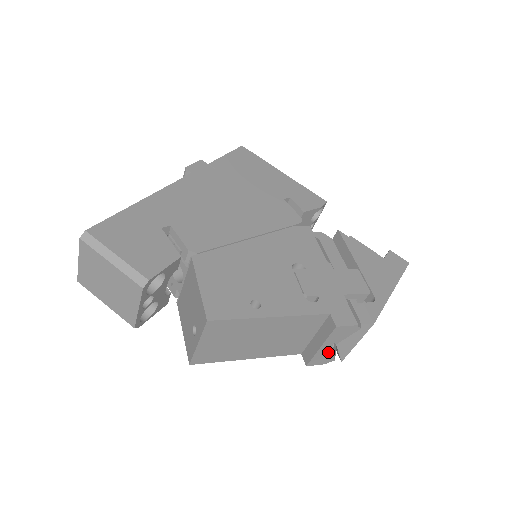
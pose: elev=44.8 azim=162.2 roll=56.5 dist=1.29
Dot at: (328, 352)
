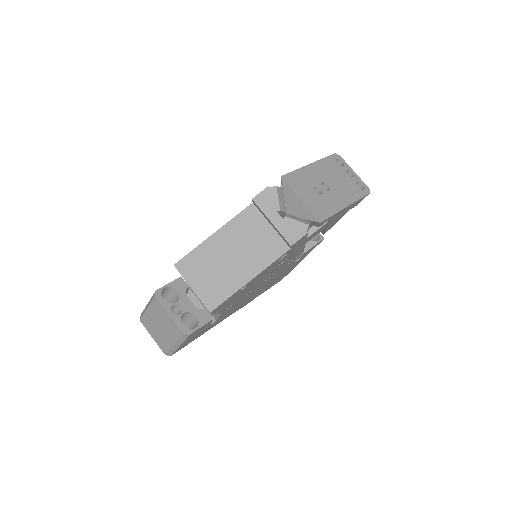
Dot at: (287, 222)
